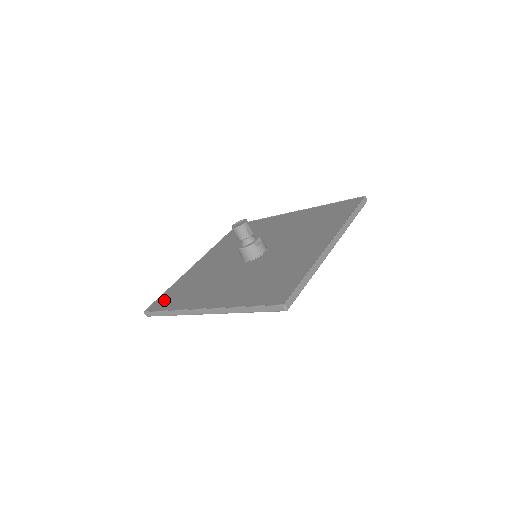
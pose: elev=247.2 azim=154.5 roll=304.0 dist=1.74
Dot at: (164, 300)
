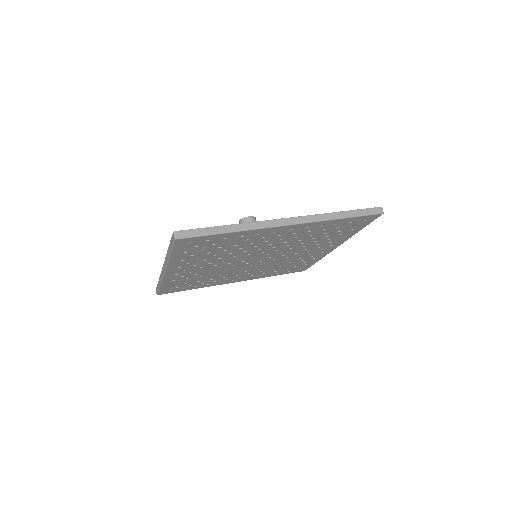
Dot at: occluded
